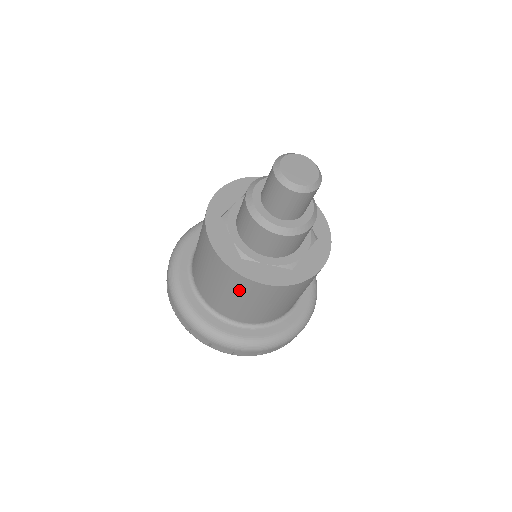
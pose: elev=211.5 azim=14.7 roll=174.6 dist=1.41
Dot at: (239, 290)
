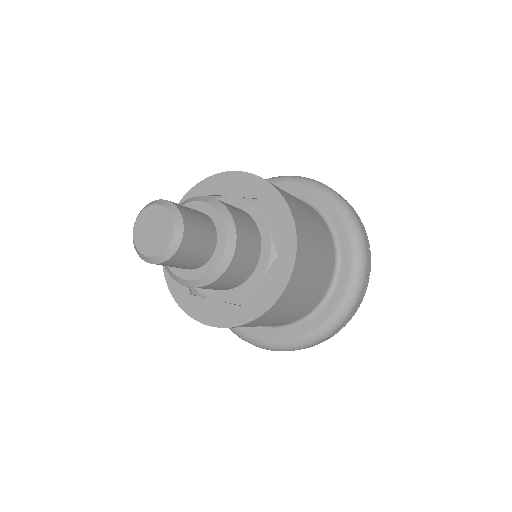
Dot at: occluded
